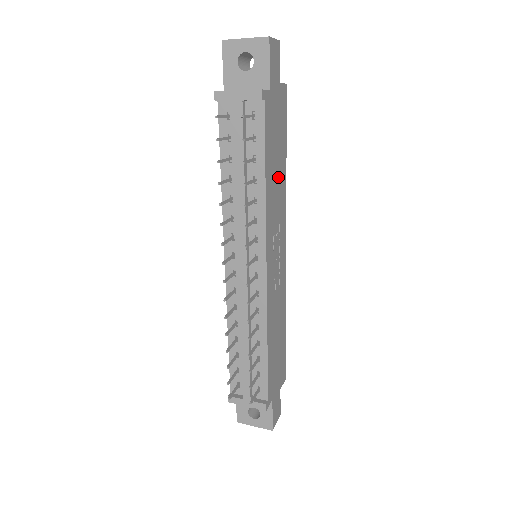
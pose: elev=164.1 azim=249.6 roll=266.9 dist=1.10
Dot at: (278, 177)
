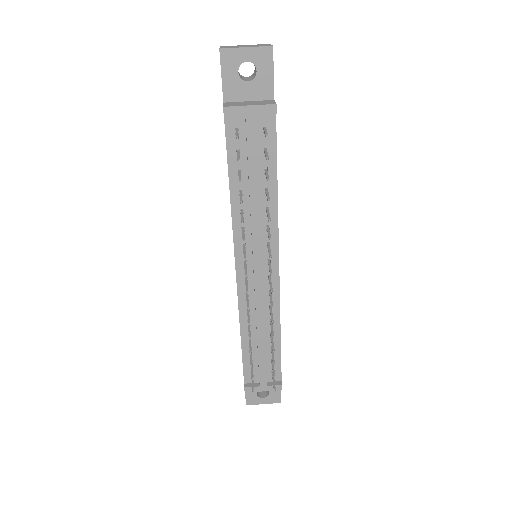
Dot at: occluded
